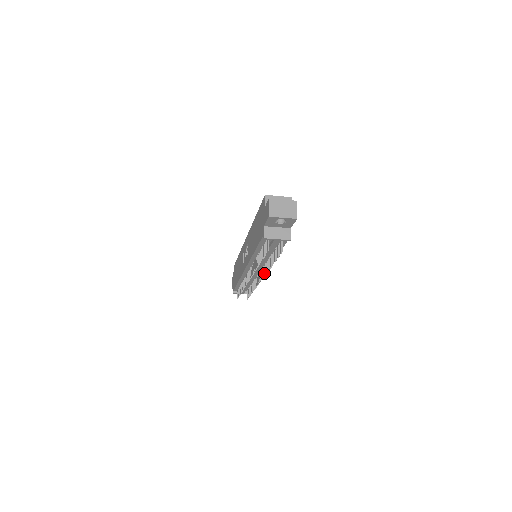
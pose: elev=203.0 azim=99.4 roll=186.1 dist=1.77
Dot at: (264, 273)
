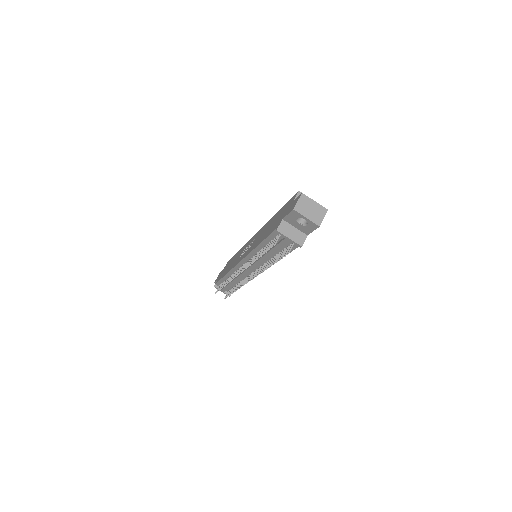
Dot at: occluded
